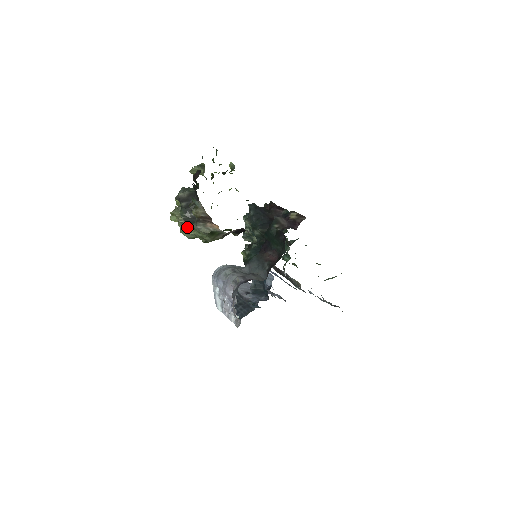
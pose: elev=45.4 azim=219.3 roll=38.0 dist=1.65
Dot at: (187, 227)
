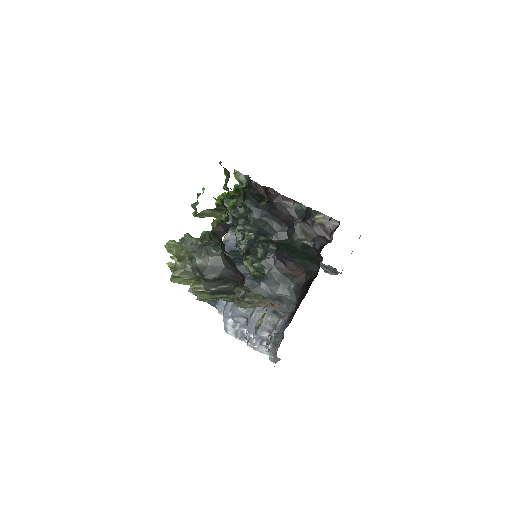
Dot at: (213, 298)
